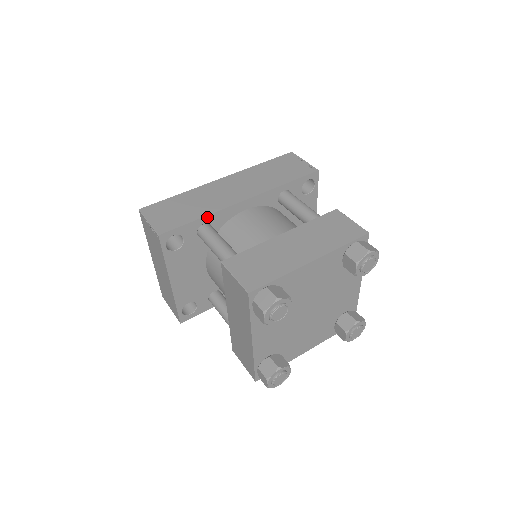
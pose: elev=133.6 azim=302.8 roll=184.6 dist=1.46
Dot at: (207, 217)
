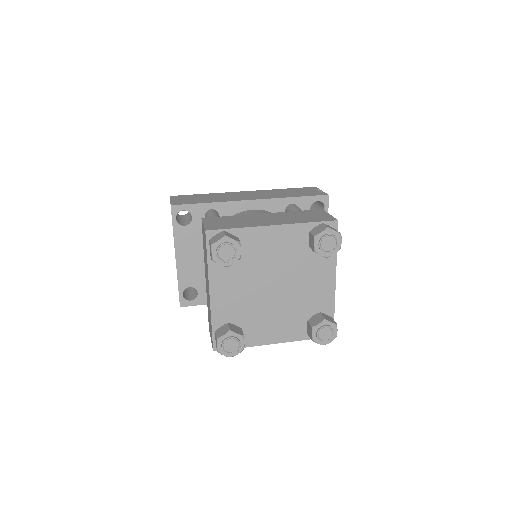
Dot at: (215, 204)
